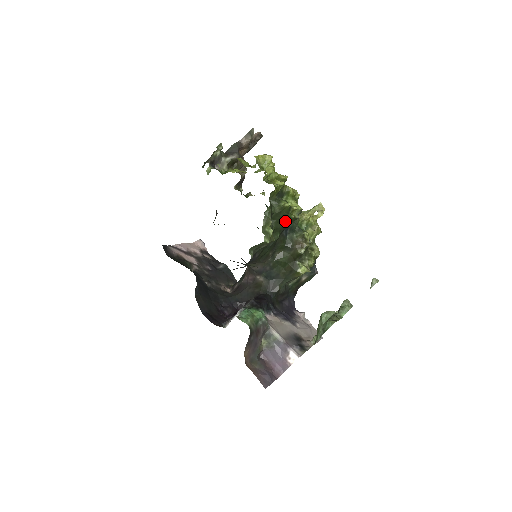
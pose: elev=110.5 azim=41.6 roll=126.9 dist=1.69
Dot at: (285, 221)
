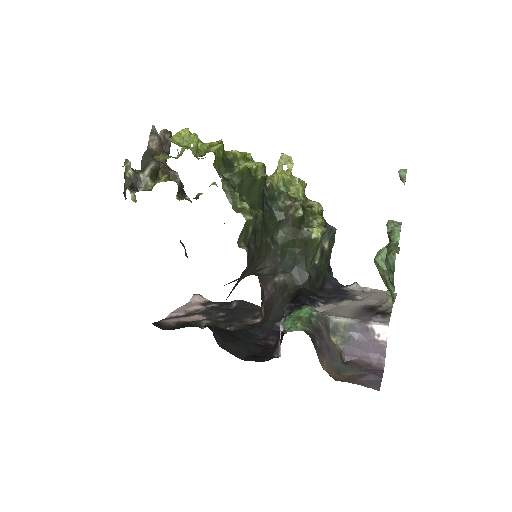
Dot at: (255, 189)
